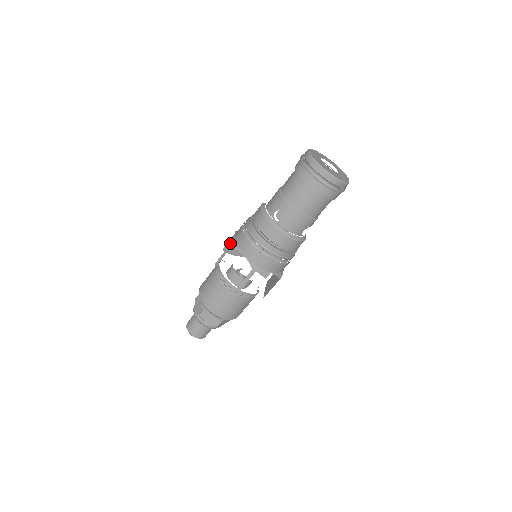
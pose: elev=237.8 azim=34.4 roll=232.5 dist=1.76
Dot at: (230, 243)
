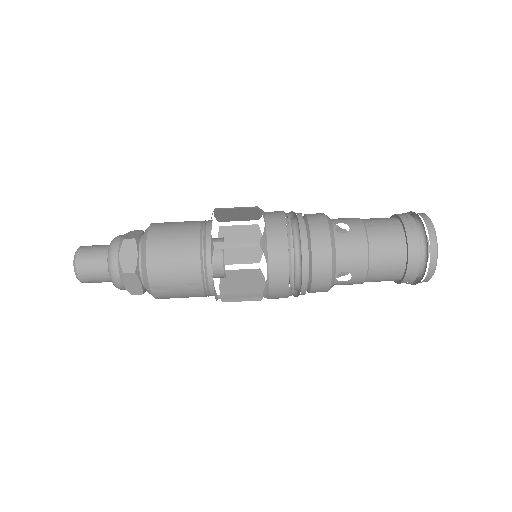
Dot at: occluded
